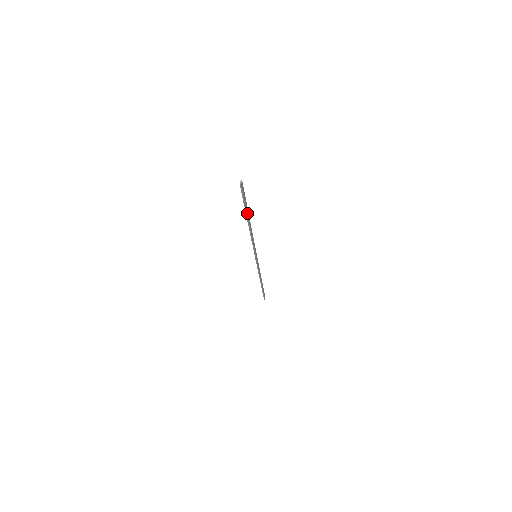
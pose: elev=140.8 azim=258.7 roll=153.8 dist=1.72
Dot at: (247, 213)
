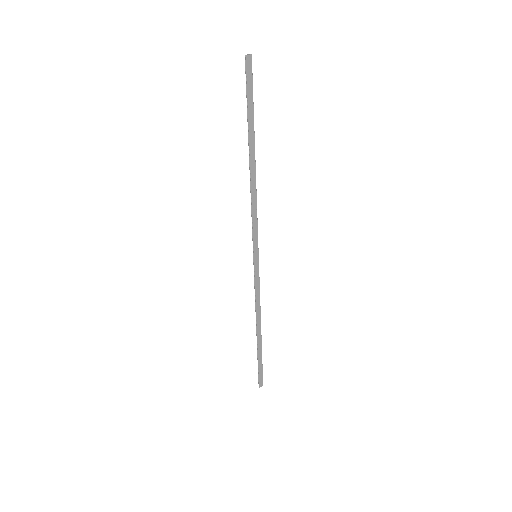
Dot at: (250, 134)
